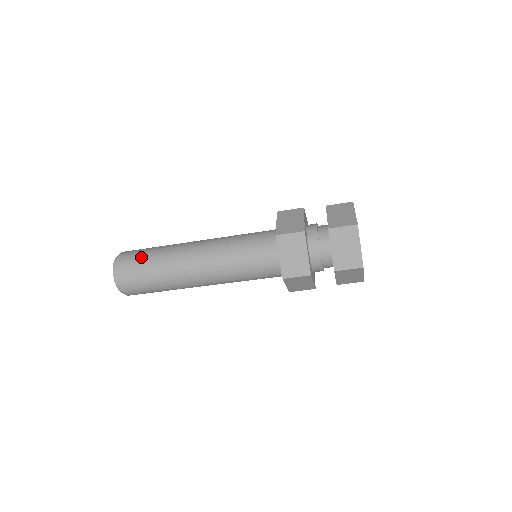
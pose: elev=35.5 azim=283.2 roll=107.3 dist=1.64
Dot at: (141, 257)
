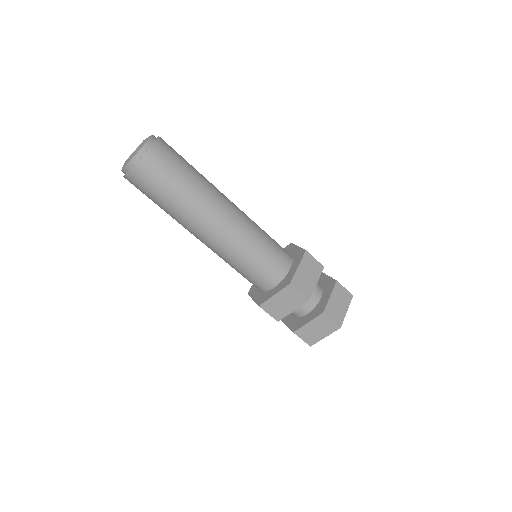
Dot at: (173, 173)
